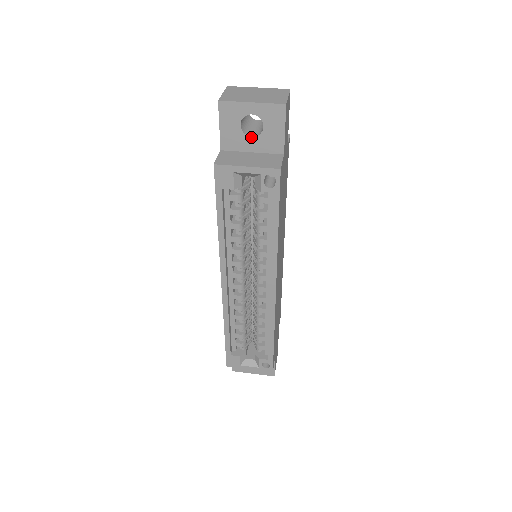
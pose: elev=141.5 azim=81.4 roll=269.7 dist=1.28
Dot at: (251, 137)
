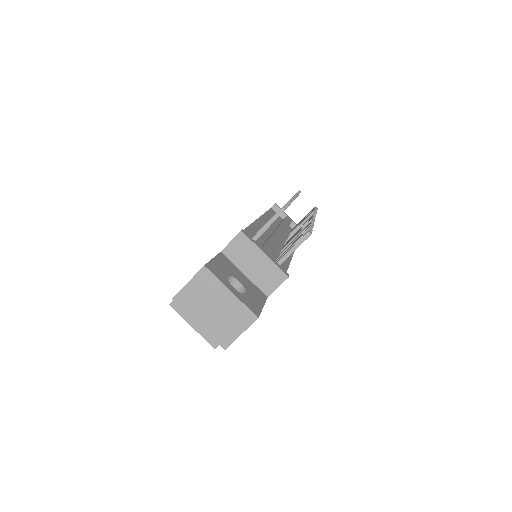
Dot at: occluded
